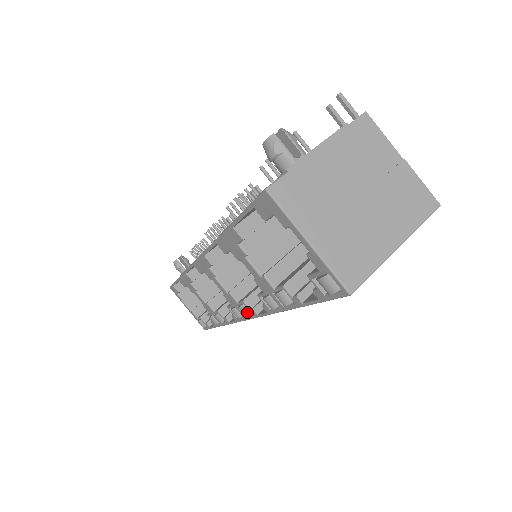
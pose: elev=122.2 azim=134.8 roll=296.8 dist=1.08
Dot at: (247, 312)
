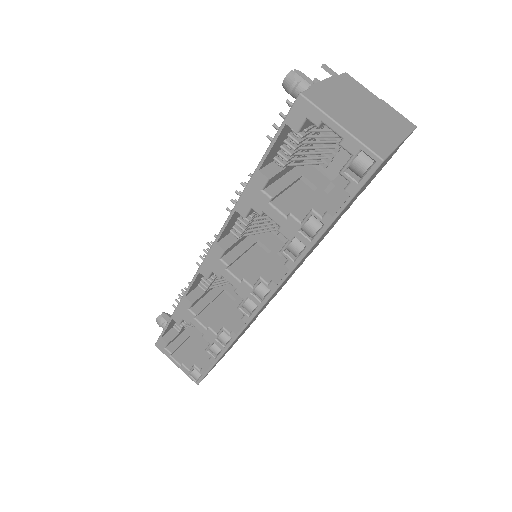
Dot at: (264, 291)
